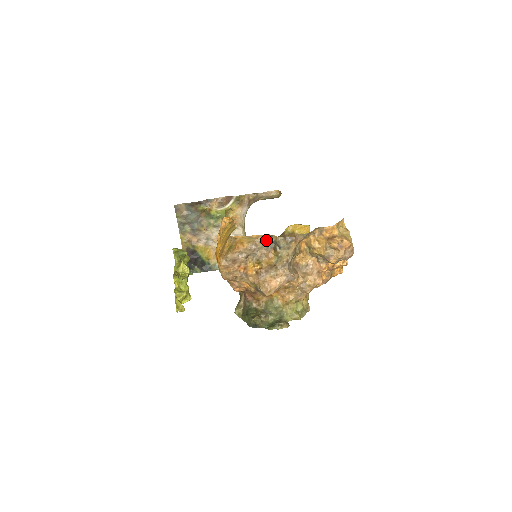
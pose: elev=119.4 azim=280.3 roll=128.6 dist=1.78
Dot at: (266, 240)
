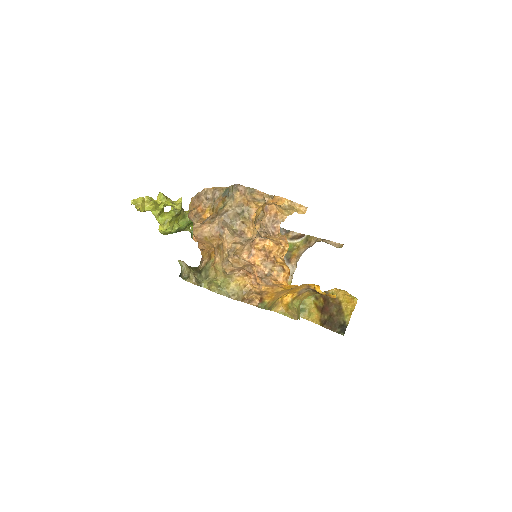
Dot at: (228, 189)
